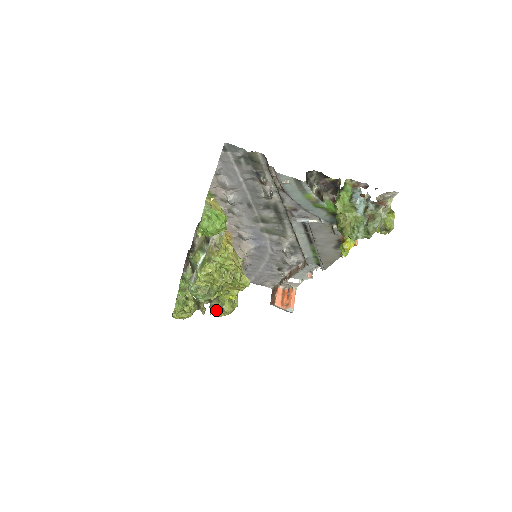
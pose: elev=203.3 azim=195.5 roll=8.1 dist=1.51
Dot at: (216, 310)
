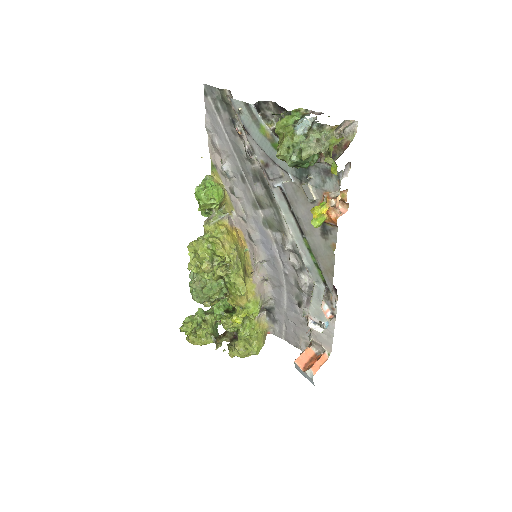
Dot at: (230, 348)
